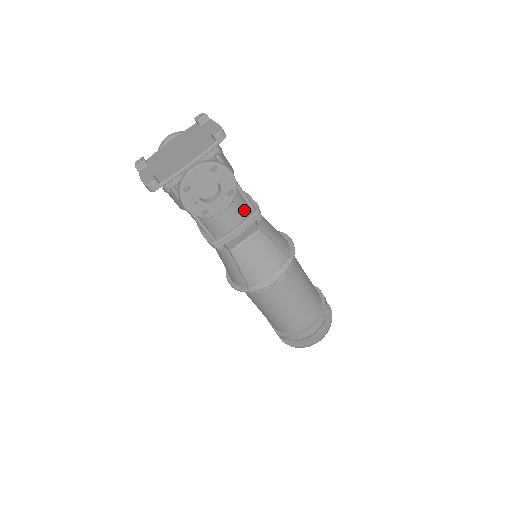
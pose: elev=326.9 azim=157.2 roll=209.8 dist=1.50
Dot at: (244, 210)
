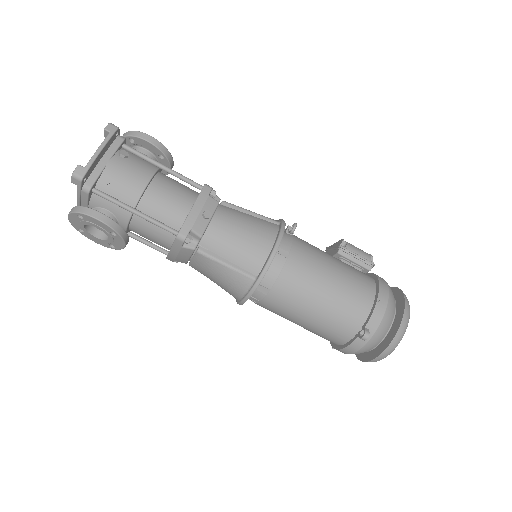
Dot at: occluded
